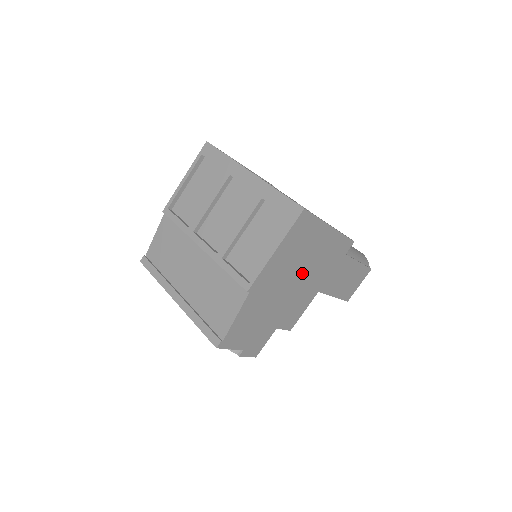
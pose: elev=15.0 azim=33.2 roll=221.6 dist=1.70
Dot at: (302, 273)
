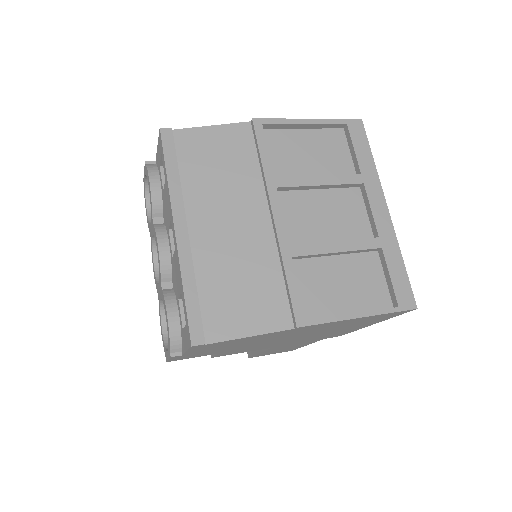
Dot at: (309, 335)
